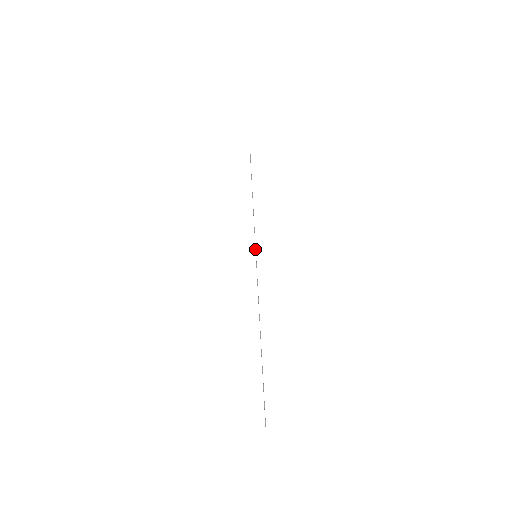
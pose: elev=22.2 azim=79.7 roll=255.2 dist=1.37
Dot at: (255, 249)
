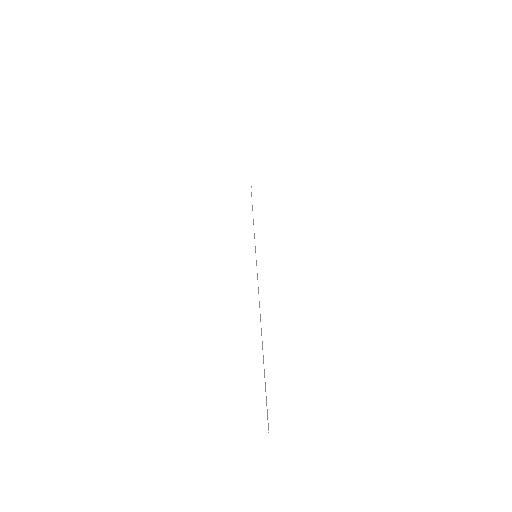
Dot at: (255, 250)
